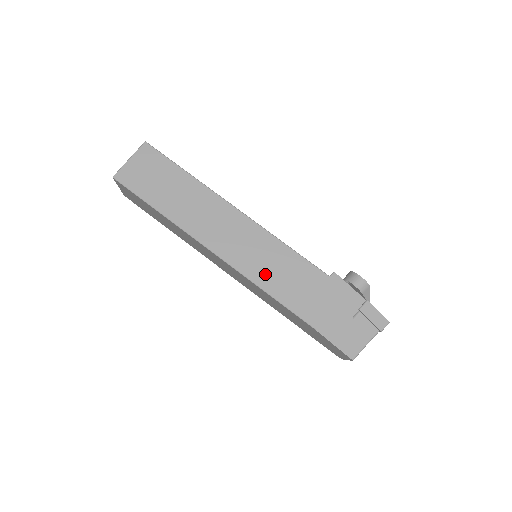
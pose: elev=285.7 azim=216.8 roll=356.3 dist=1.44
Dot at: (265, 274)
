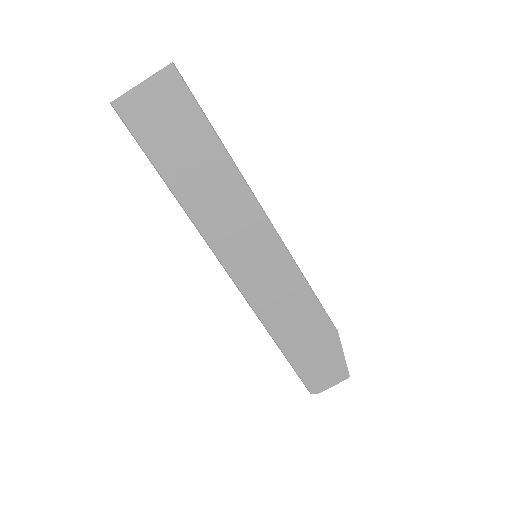
Dot at: occluded
